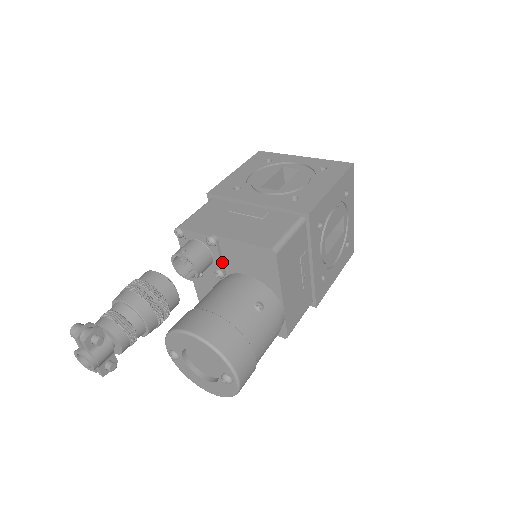
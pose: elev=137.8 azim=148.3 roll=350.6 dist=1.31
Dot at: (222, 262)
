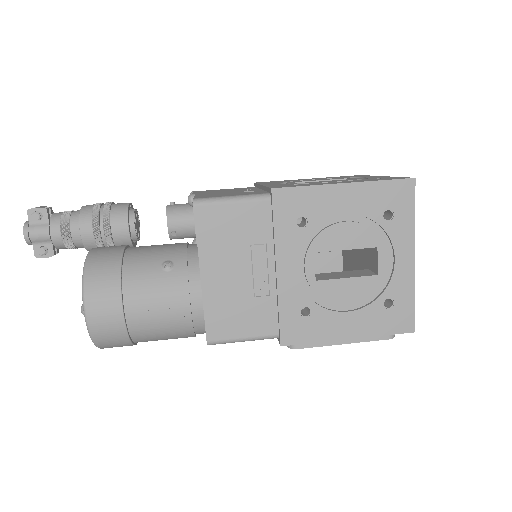
Dot at: occluded
